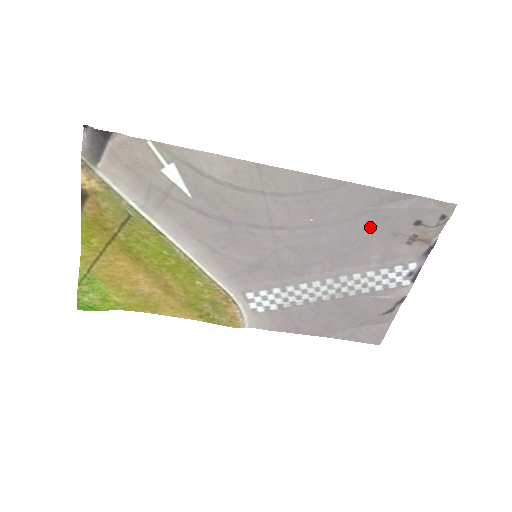
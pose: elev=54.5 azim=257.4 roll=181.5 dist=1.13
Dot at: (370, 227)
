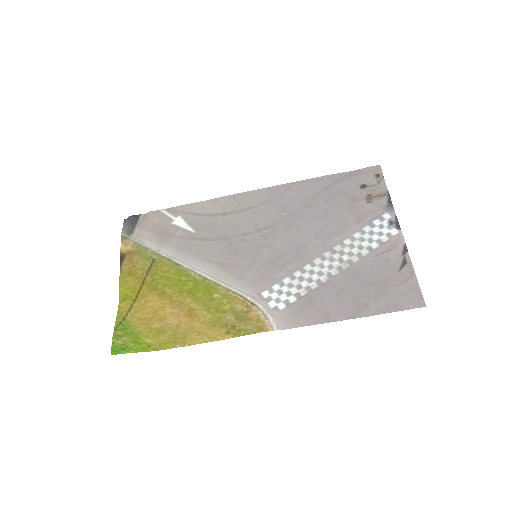
Dot at: (330, 202)
